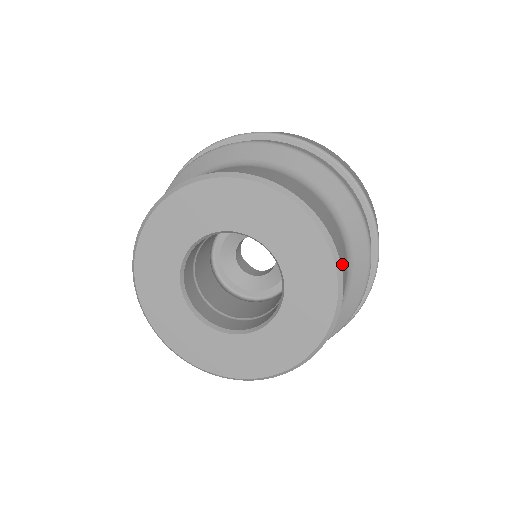
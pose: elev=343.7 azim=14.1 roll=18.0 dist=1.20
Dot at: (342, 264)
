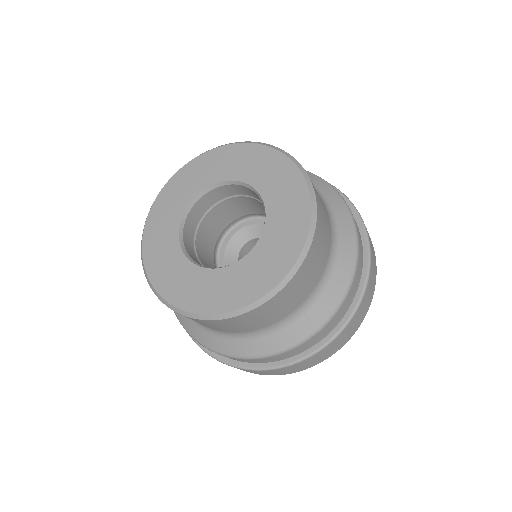
Dot at: (313, 186)
